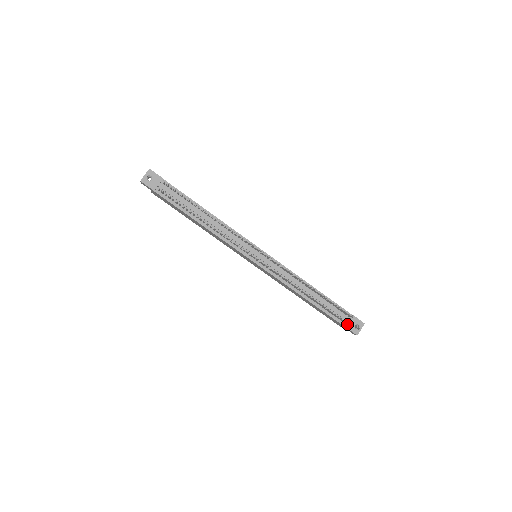
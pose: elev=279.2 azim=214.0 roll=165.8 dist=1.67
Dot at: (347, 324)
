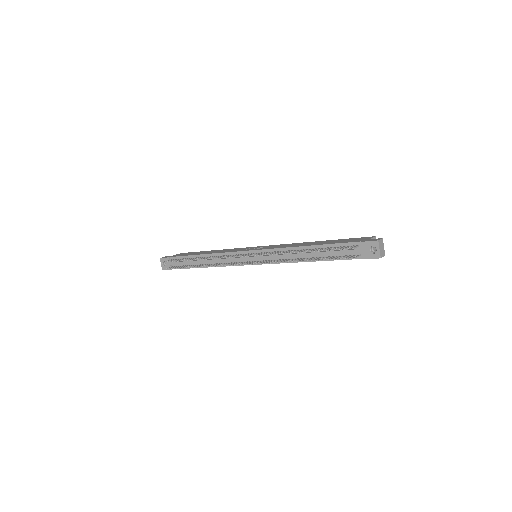
Dot at: (361, 255)
